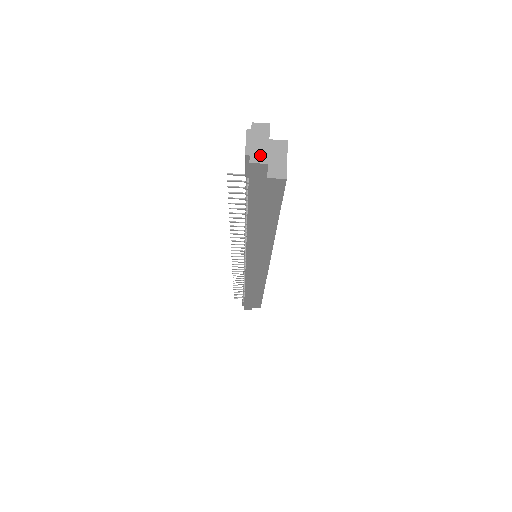
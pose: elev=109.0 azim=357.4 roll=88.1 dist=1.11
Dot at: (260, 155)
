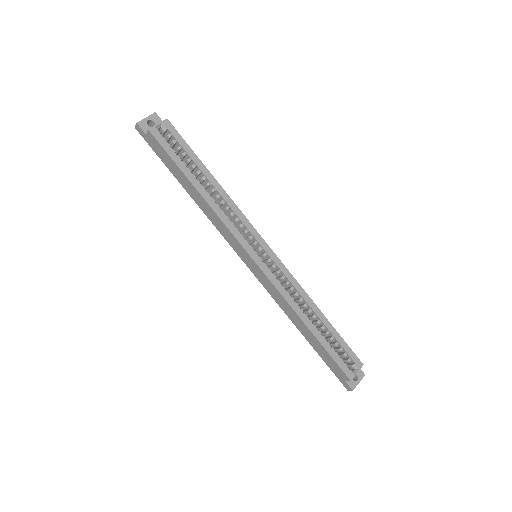
Dot at: (139, 123)
